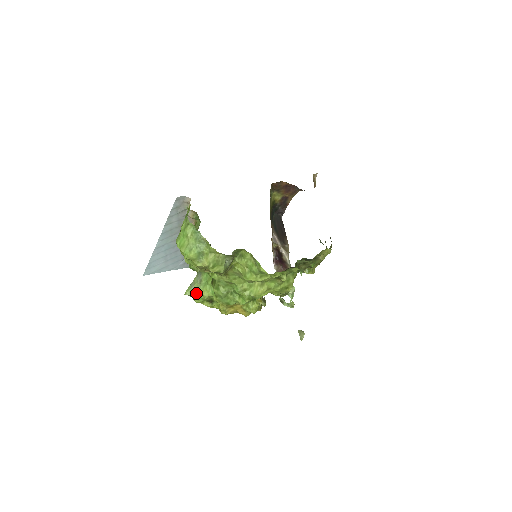
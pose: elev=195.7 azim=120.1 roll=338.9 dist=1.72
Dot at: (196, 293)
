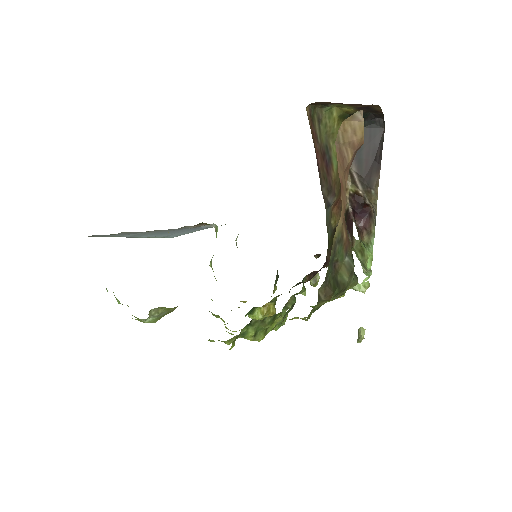
Dot at: (213, 271)
